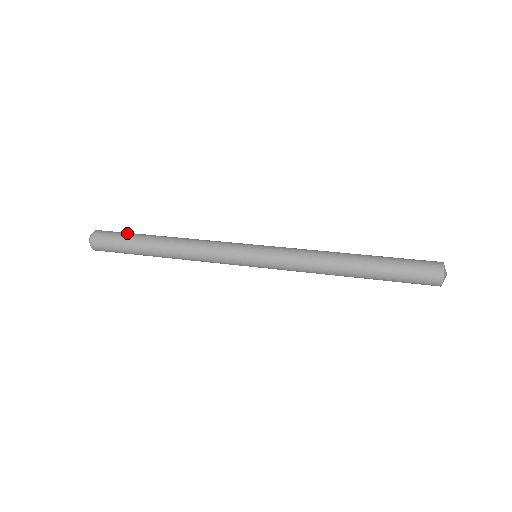
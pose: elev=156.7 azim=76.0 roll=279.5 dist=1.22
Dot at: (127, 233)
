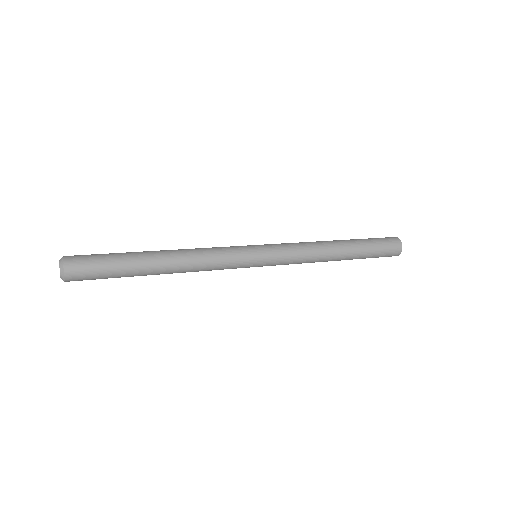
Dot at: (109, 253)
